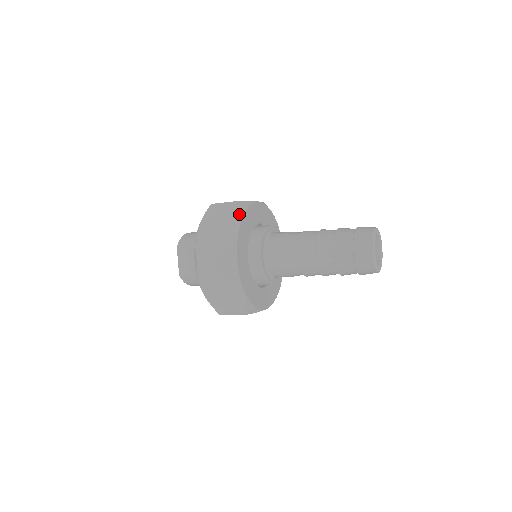
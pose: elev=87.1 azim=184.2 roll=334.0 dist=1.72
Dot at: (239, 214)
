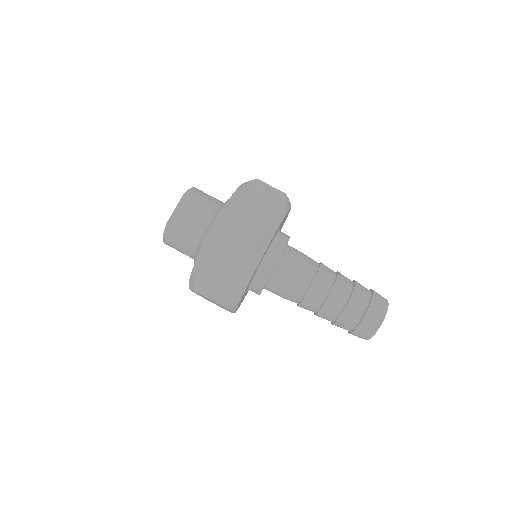
Dot at: (286, 207)
